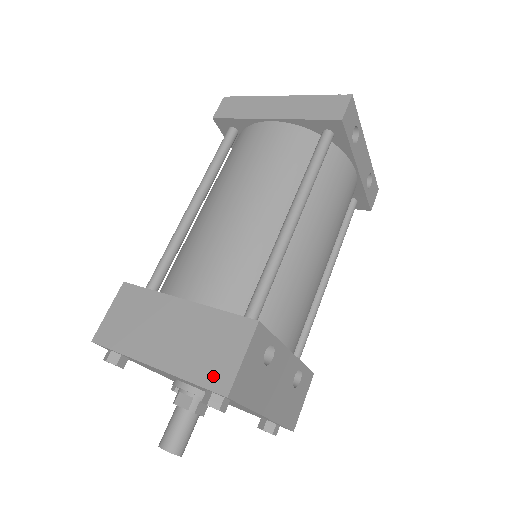
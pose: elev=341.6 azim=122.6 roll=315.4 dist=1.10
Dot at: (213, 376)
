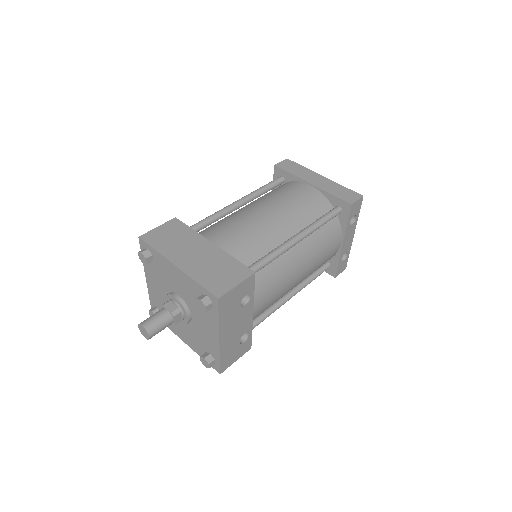
Dot at: (214, 285)
